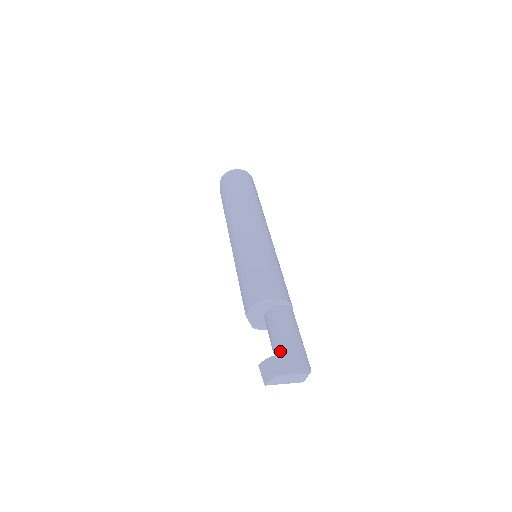
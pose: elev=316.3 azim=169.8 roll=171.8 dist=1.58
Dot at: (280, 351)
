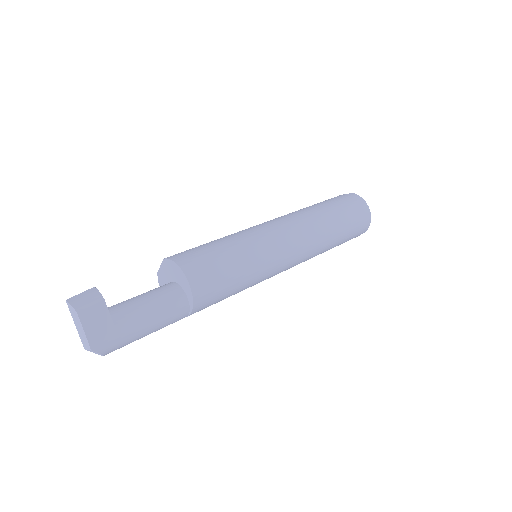
Dot at: (119, 309)
